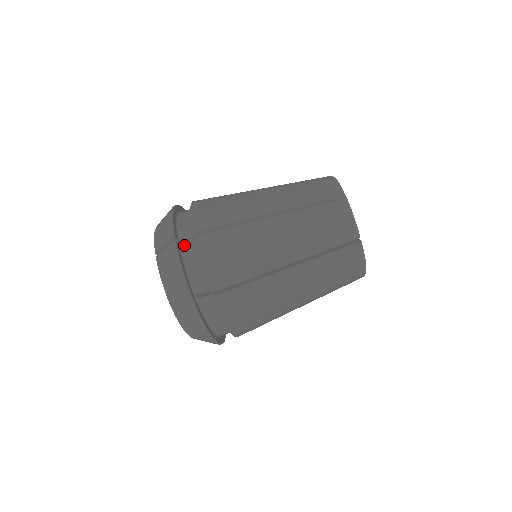
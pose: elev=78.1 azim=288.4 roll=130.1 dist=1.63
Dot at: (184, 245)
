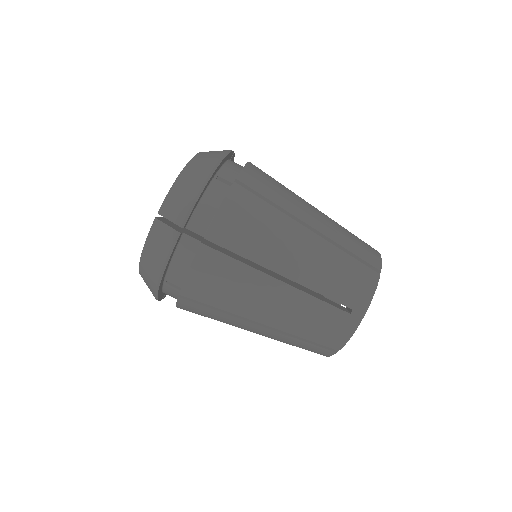
Dot at: (234, 162)
